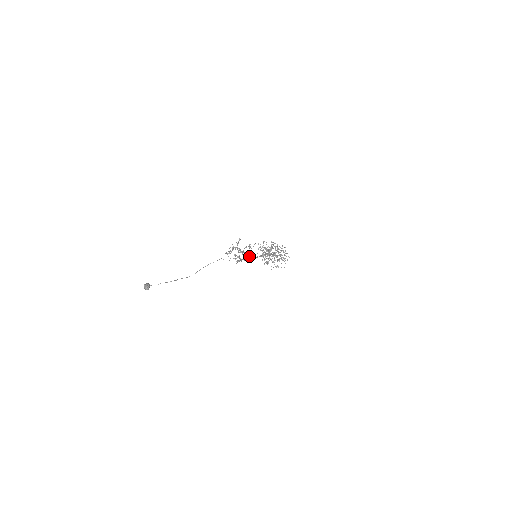
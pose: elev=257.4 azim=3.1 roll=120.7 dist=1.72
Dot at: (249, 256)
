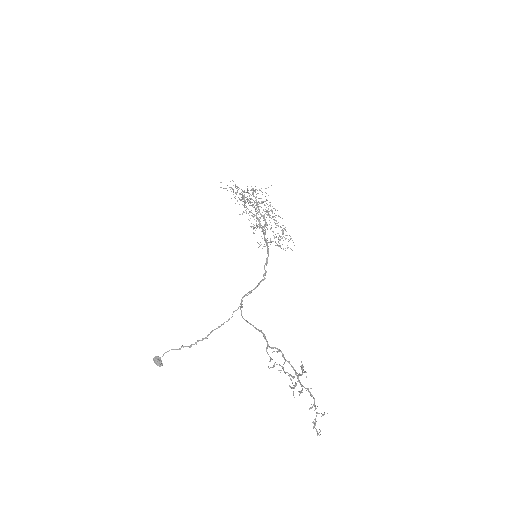
Dot at: occluded
